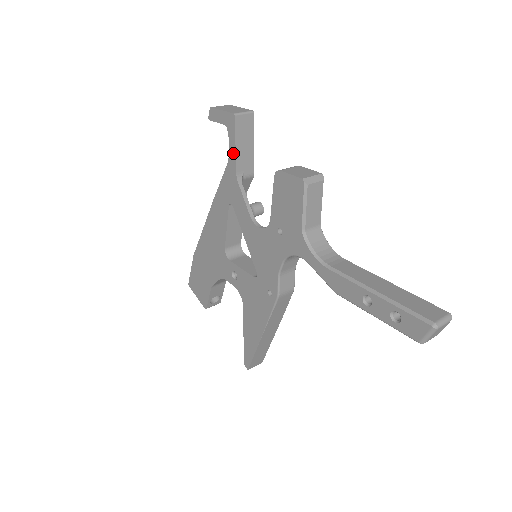
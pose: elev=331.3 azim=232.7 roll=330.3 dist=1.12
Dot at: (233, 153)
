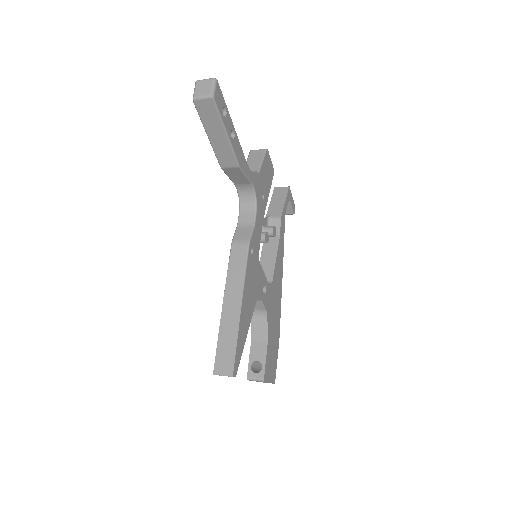
Dot at: (270, 207)
